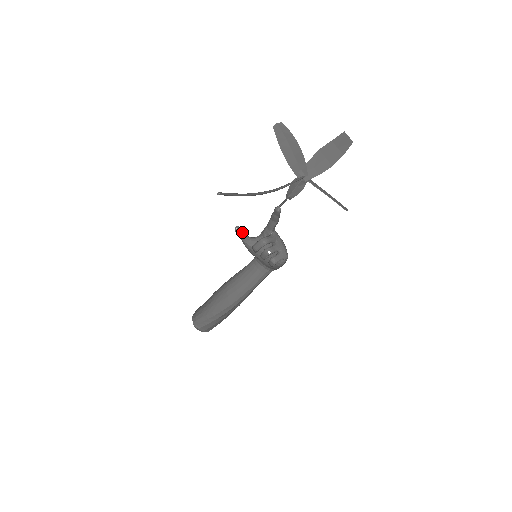
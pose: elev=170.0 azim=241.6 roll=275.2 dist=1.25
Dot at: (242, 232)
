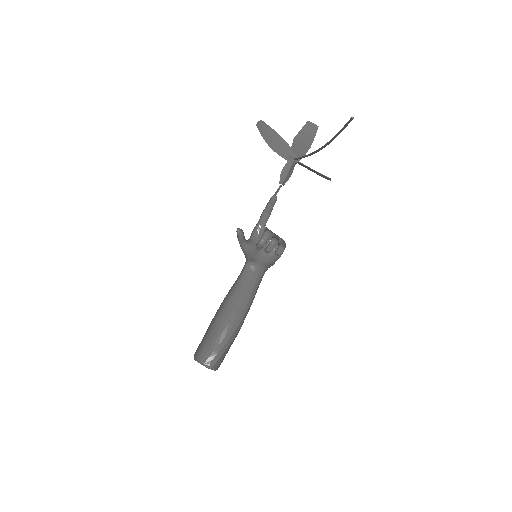
Dot at: (243, 233)
